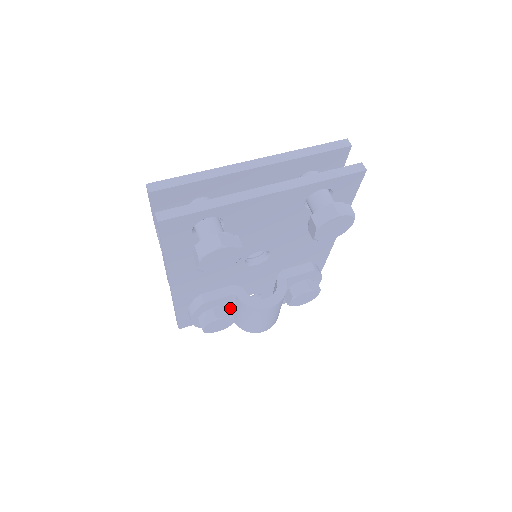
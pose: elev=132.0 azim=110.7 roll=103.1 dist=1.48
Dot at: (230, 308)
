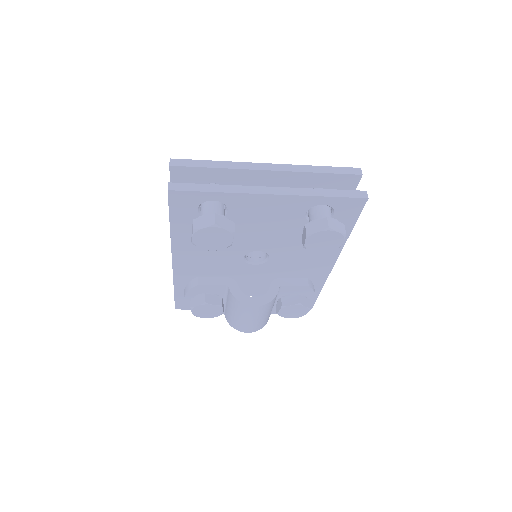
Dot at: (221, 298)
